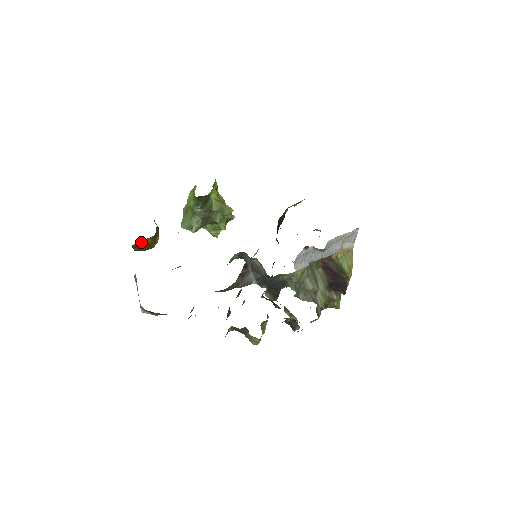
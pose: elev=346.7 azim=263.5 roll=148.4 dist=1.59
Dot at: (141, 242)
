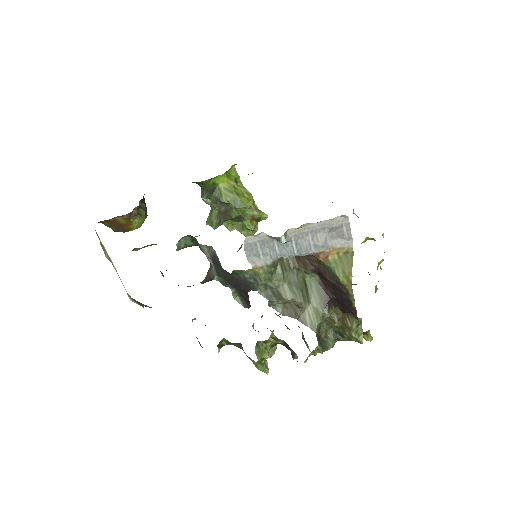
Dot at: (114, 221)
